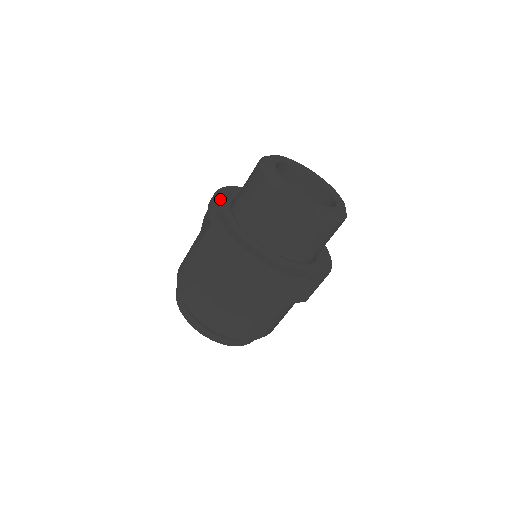
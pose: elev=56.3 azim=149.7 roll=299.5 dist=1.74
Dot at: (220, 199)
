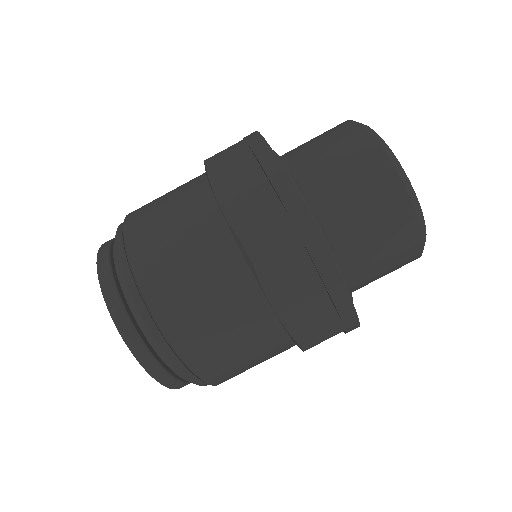
Dot at: occluded
